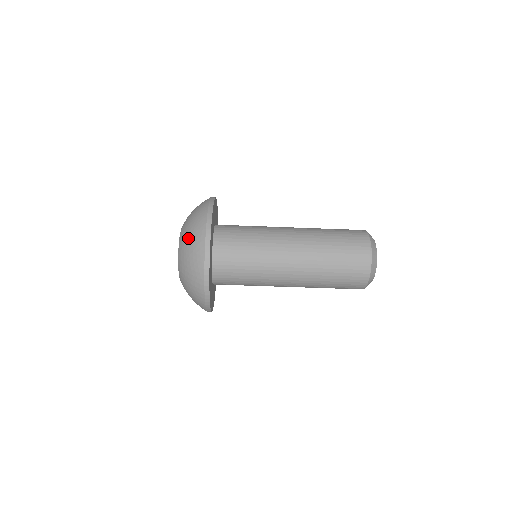
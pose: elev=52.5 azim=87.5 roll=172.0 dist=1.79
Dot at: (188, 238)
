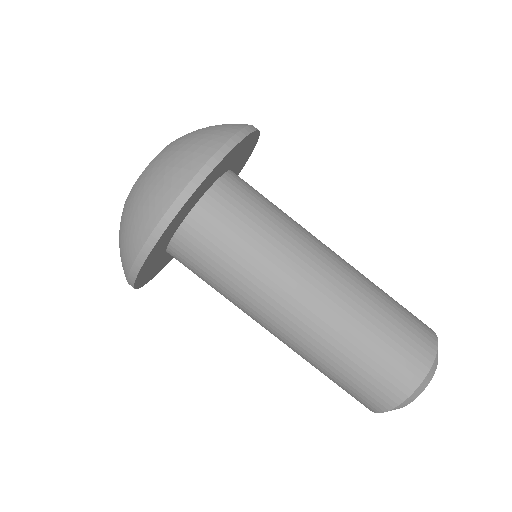
Dot at: occluded
